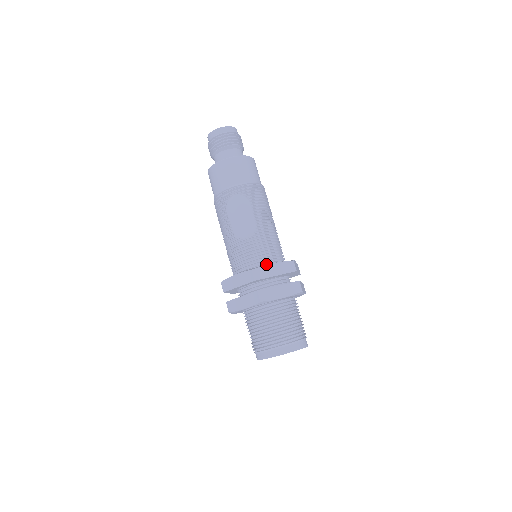
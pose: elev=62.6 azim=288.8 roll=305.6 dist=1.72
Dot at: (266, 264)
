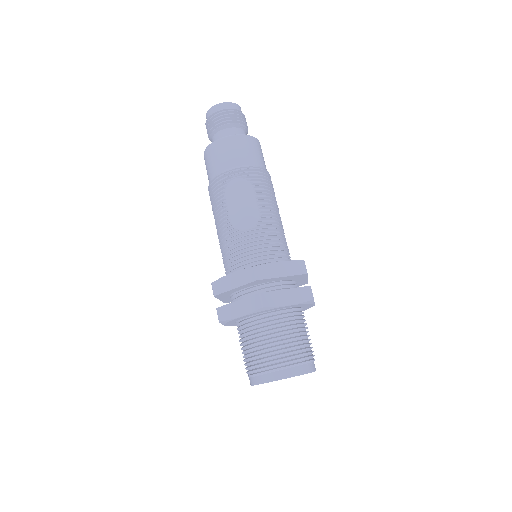
Dot at: occluded
